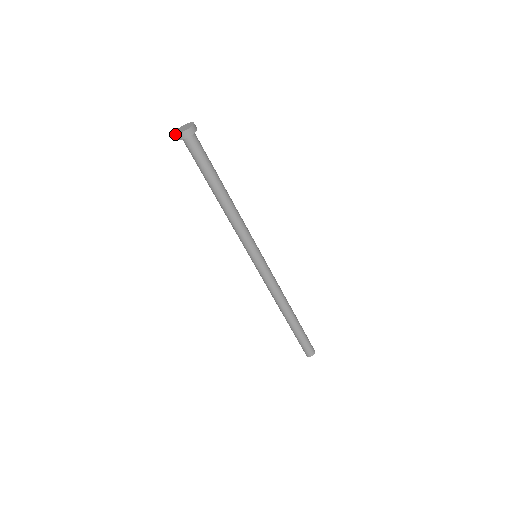
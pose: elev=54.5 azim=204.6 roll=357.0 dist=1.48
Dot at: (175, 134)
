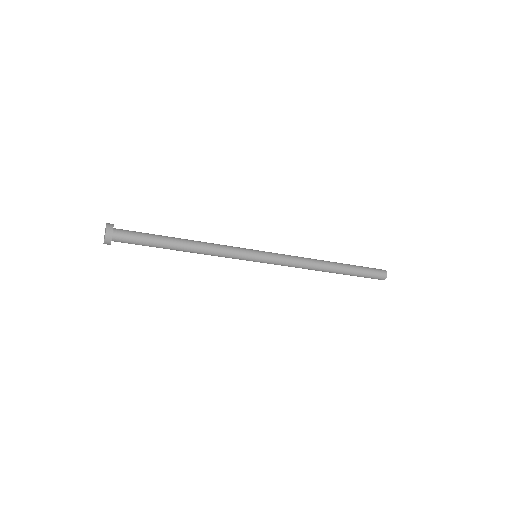
Dot at: occluded
